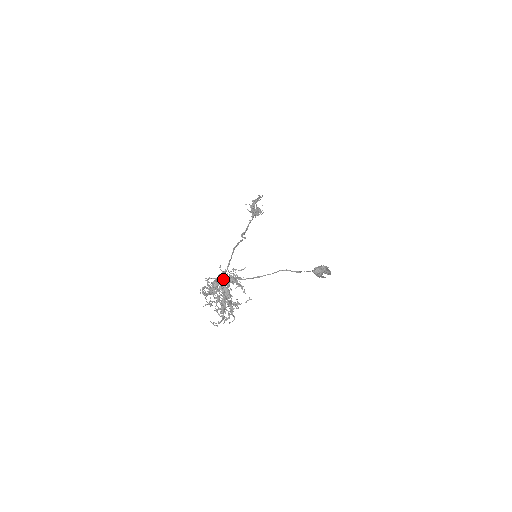
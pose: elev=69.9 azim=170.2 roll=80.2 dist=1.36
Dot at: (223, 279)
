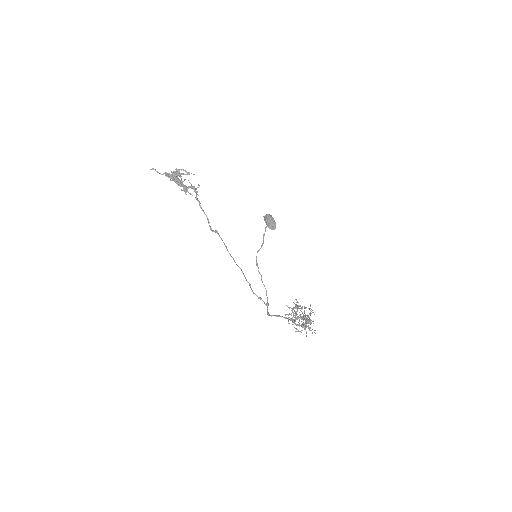
Dot at: (310, 319)
